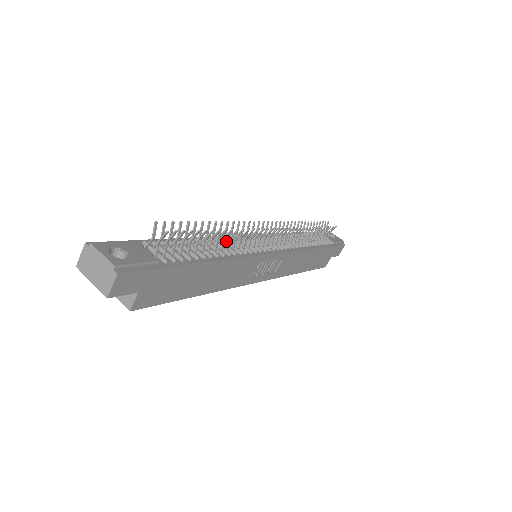
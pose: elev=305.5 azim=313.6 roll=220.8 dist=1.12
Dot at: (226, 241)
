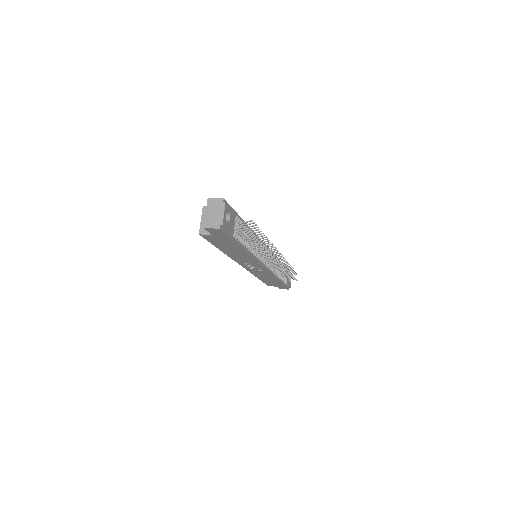
Dot at: occluded
